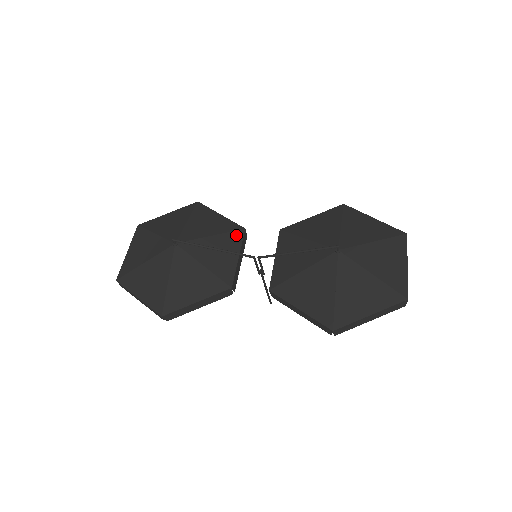
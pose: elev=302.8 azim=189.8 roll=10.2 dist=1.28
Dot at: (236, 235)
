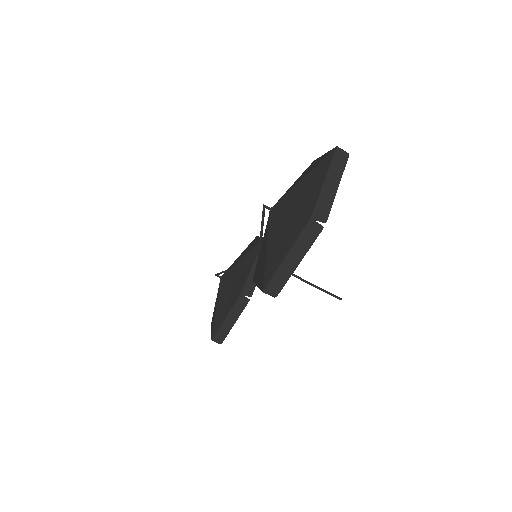
Dot at: (257, 247)
